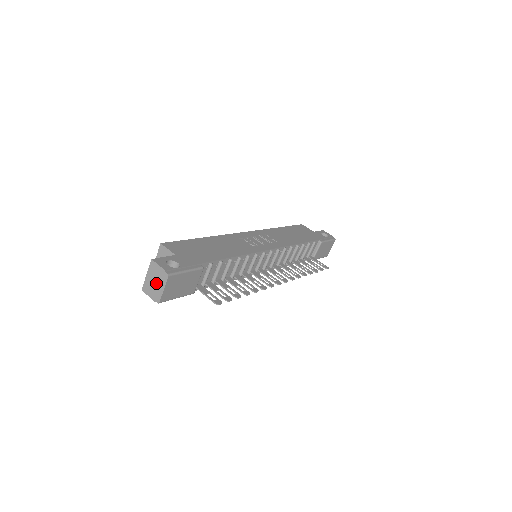
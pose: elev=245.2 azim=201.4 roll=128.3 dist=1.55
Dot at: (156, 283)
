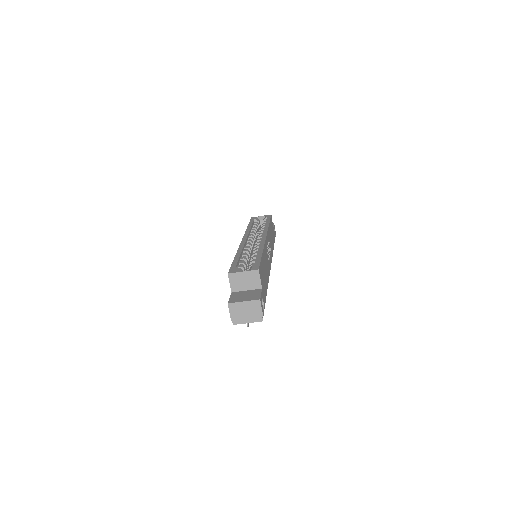
Dot at: (246, 314)
